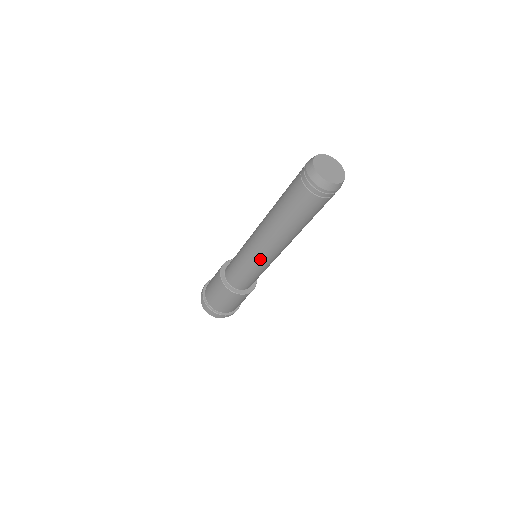
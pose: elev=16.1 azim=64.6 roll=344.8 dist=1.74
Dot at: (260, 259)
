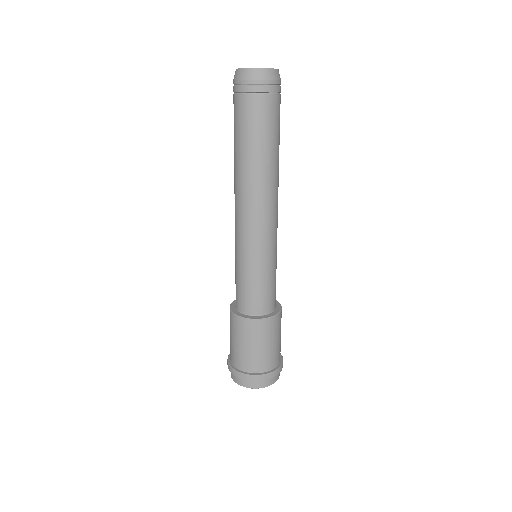
Dot at: (248, 239)
